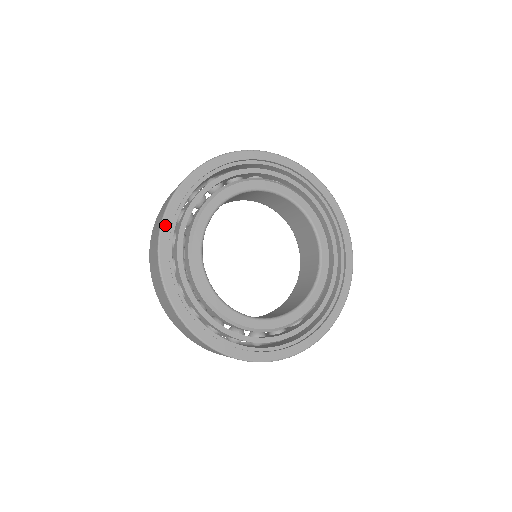
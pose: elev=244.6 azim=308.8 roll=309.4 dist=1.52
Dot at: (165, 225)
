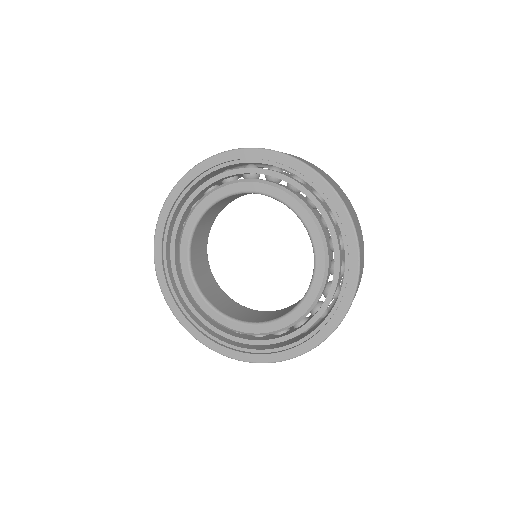
Dot at: (222, 156)
